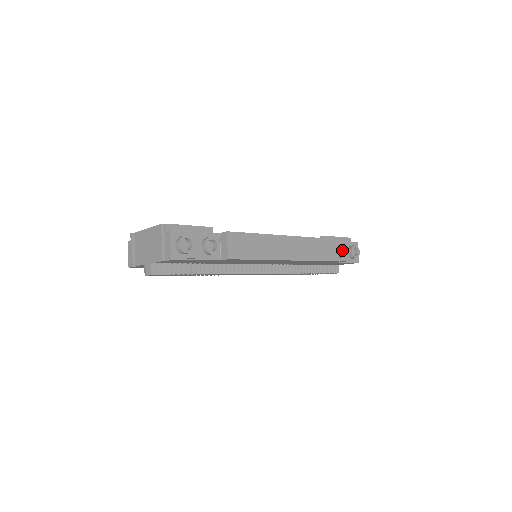
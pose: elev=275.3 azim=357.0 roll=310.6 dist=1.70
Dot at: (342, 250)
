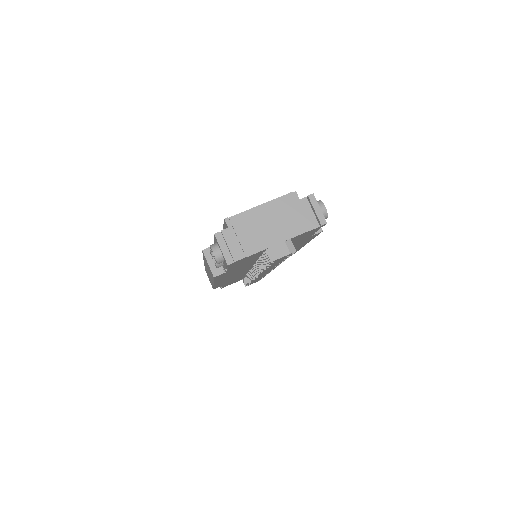
Dot at: occluded
